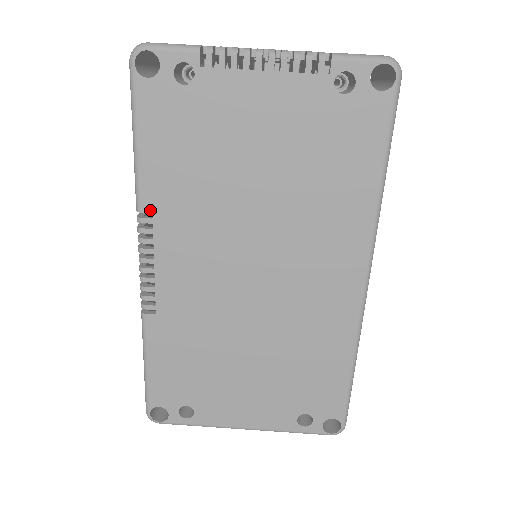
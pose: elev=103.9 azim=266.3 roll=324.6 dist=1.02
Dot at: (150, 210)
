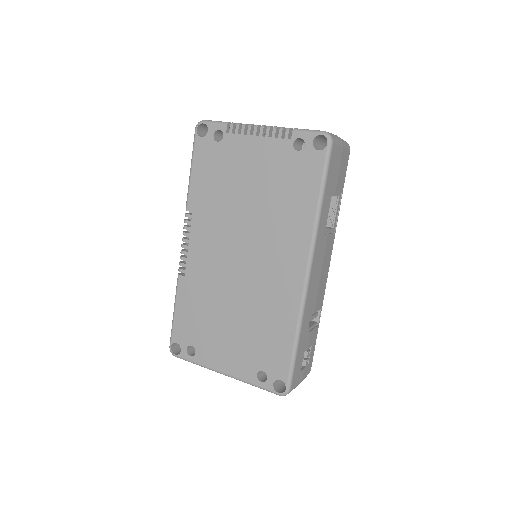
Dot at: (192, 210)
